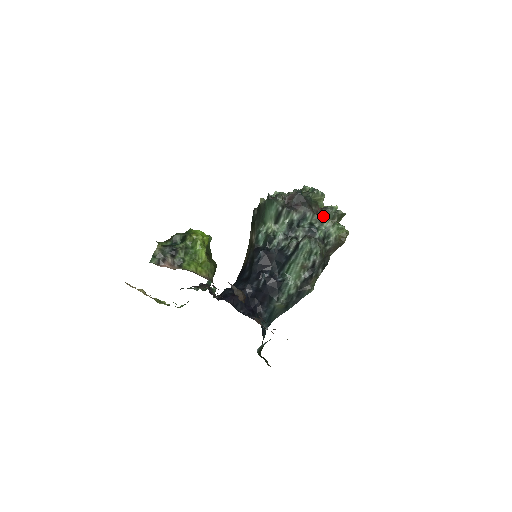
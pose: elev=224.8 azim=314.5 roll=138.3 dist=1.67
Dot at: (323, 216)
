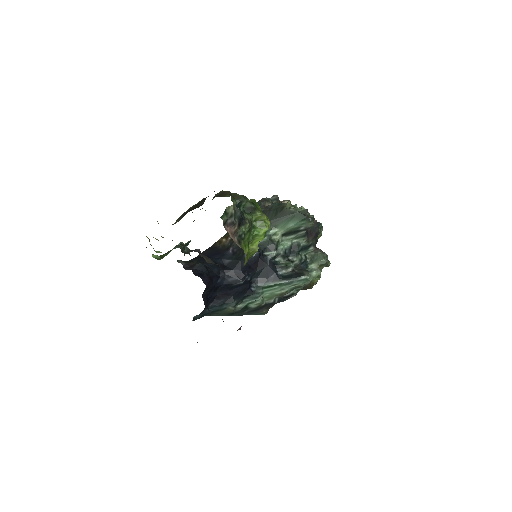
Dot at: (317, 257)
